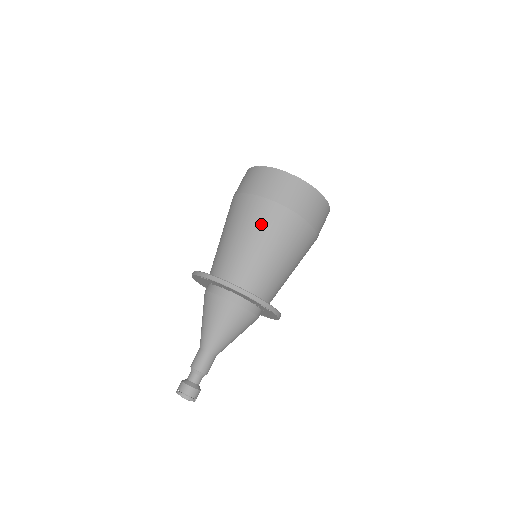
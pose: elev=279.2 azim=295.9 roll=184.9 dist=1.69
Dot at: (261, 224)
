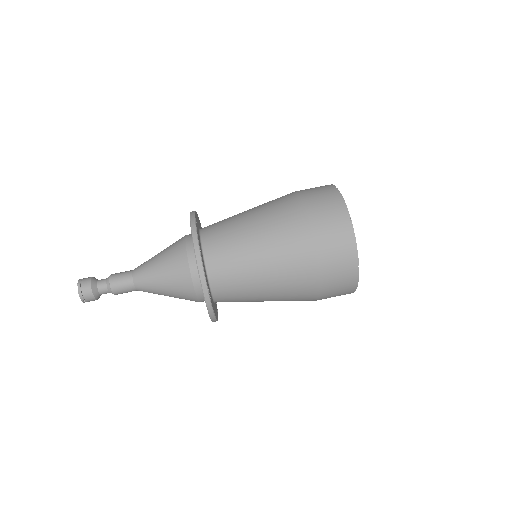
Dot at: (278, 228)
